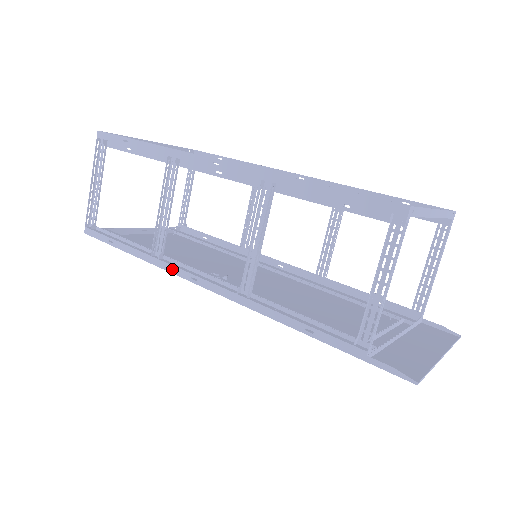
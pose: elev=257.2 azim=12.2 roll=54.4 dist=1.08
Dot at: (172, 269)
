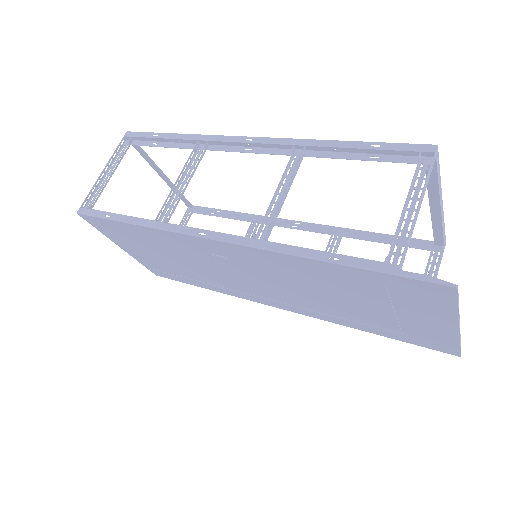
Dot at: (178, 229)
